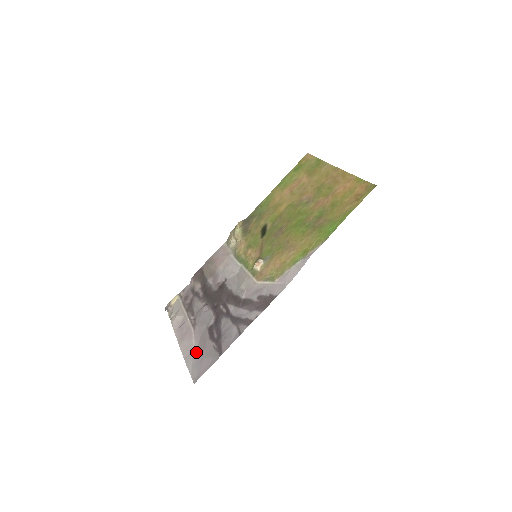
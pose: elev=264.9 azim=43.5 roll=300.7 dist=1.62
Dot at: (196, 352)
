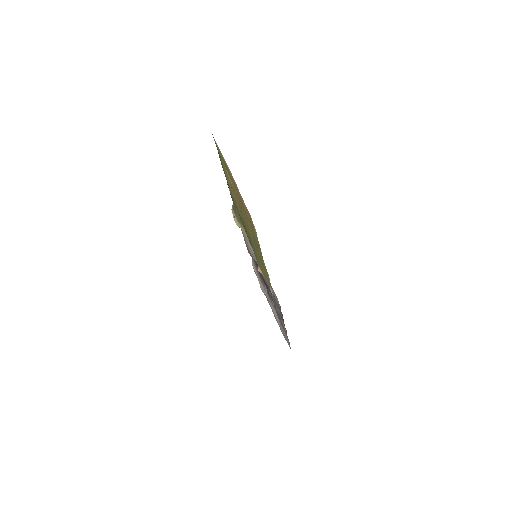
Dot at: (280, 327)
